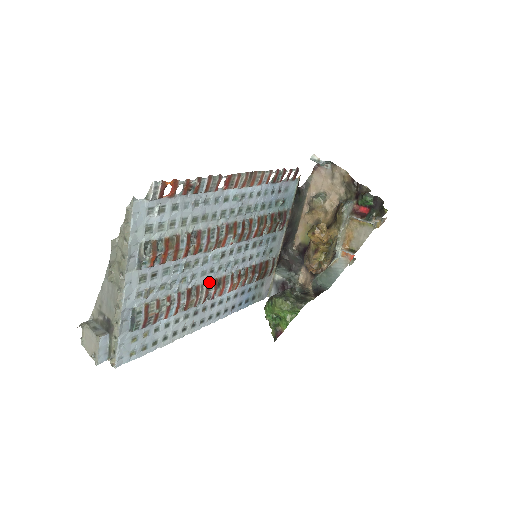
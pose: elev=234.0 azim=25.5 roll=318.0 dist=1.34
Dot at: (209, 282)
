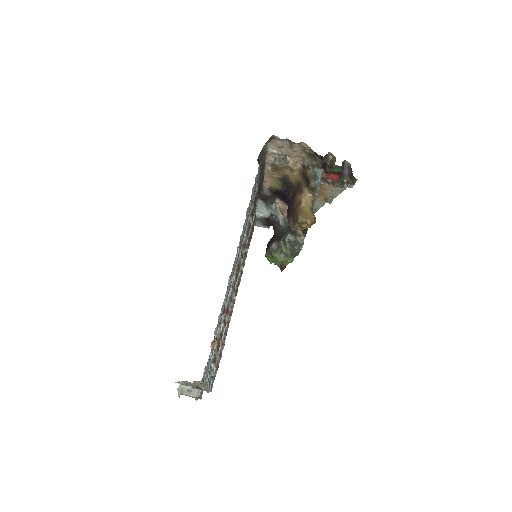
Dot at: occluded
